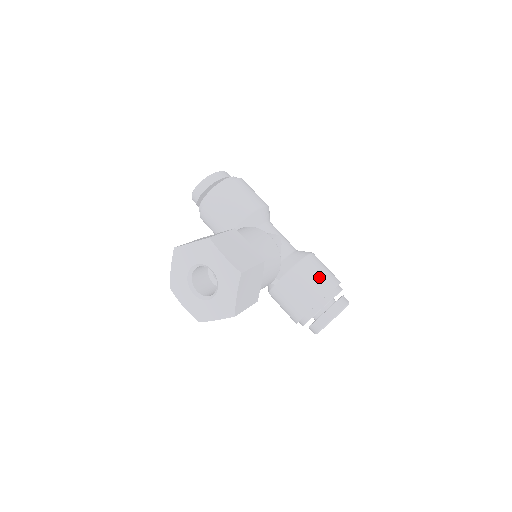
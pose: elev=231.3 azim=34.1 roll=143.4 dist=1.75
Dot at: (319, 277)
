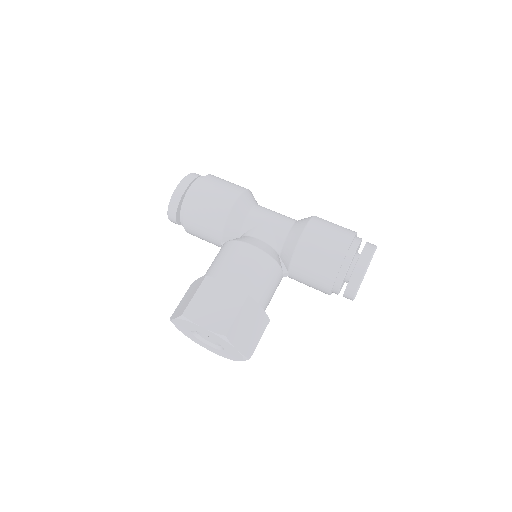
Dot at: (323, 254)
